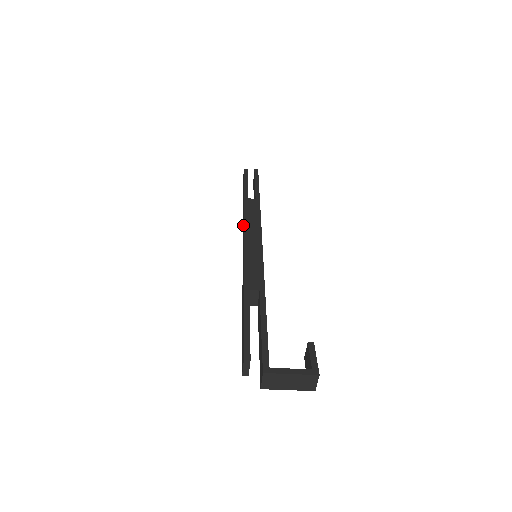
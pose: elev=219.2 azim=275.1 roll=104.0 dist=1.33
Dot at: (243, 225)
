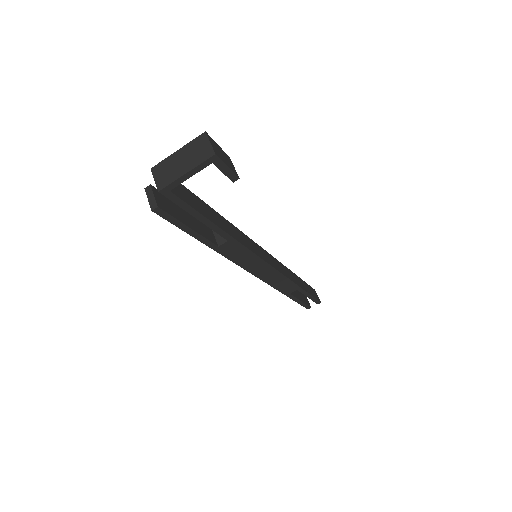
Dot at: occluded
